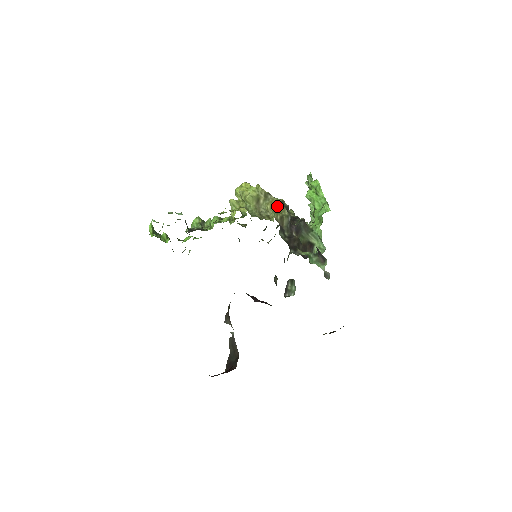
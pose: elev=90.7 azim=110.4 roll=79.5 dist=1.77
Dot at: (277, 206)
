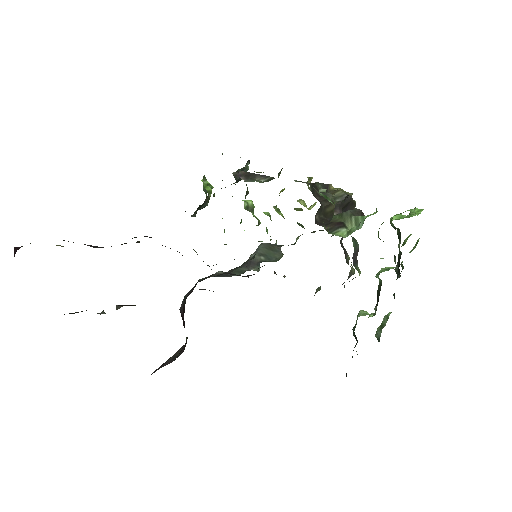
Dot at: occluded
